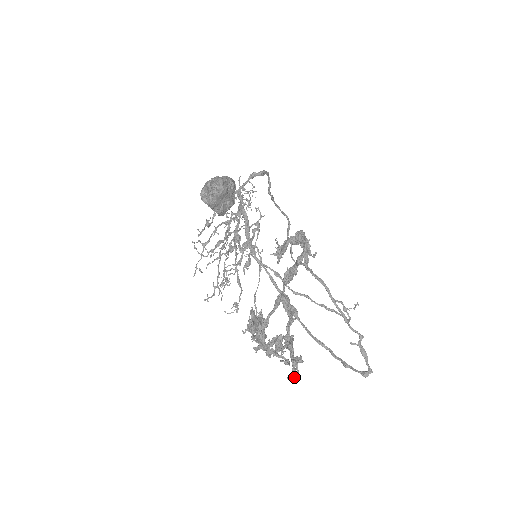
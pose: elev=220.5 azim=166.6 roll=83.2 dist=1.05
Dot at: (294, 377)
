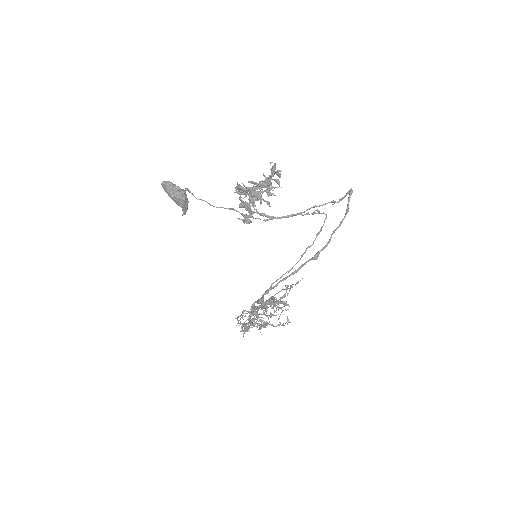
Dot at: (274, 164)
